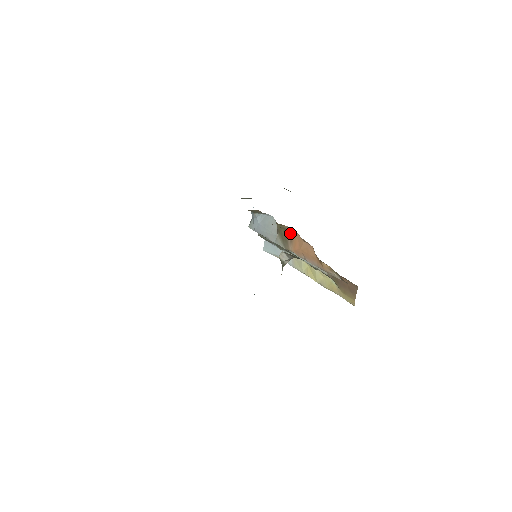
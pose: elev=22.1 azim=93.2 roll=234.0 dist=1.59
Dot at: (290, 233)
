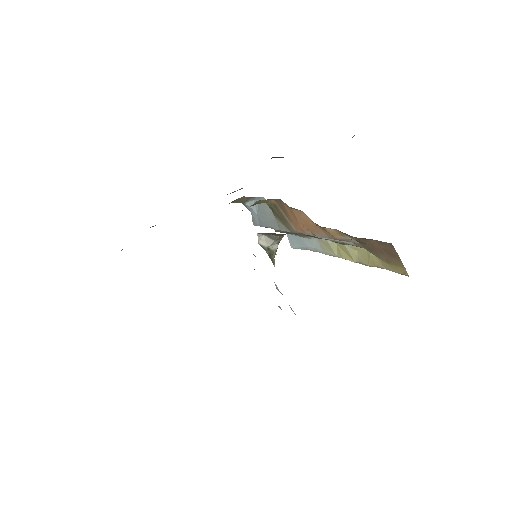
Dot at: (281, 207)
